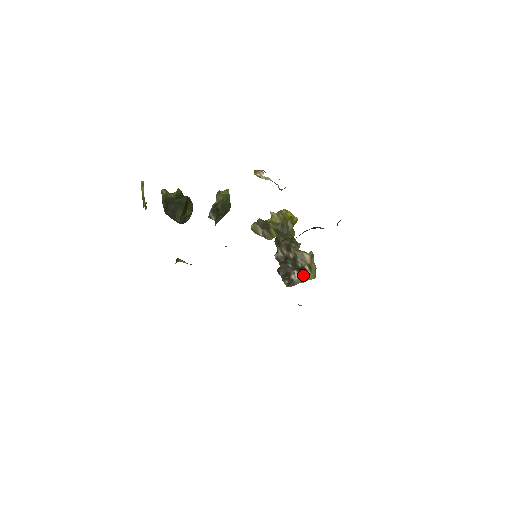
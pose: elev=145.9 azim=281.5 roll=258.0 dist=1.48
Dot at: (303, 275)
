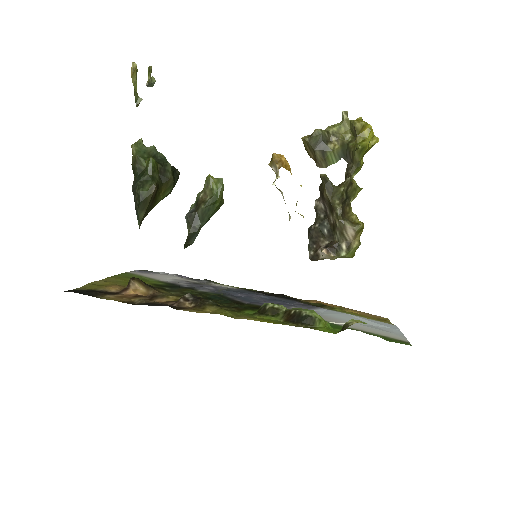
Dot at: (333, 257)
